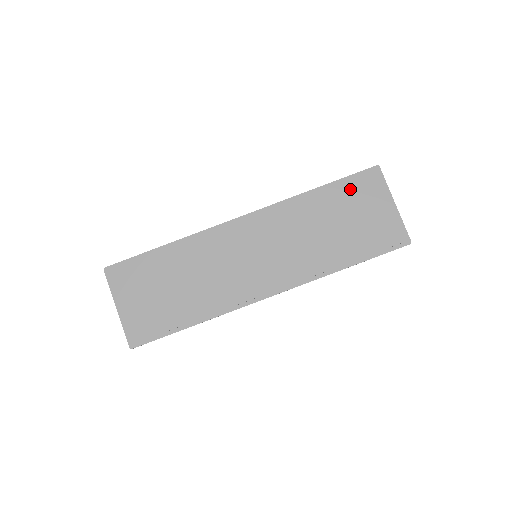
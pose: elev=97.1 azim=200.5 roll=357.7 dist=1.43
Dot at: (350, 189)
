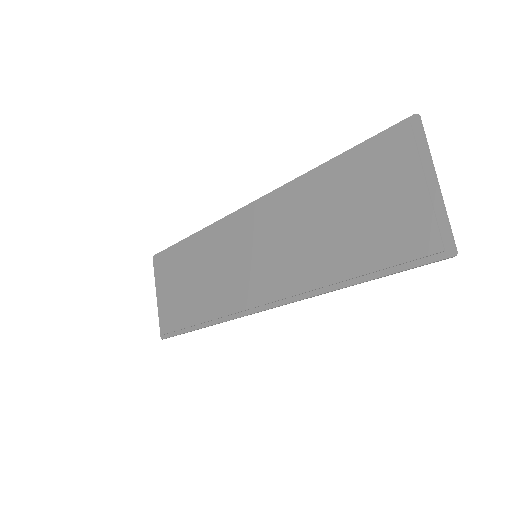
Dot at: (368, 160)
